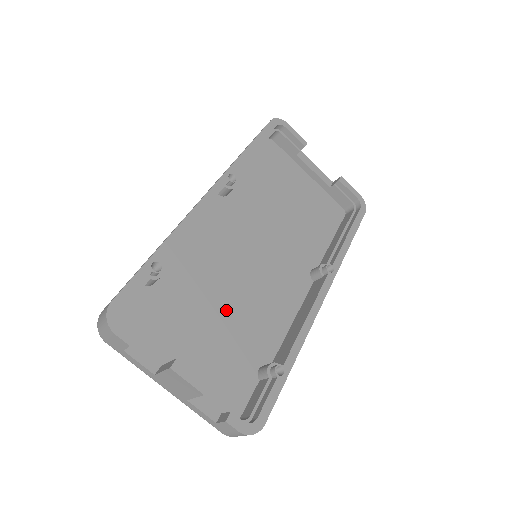
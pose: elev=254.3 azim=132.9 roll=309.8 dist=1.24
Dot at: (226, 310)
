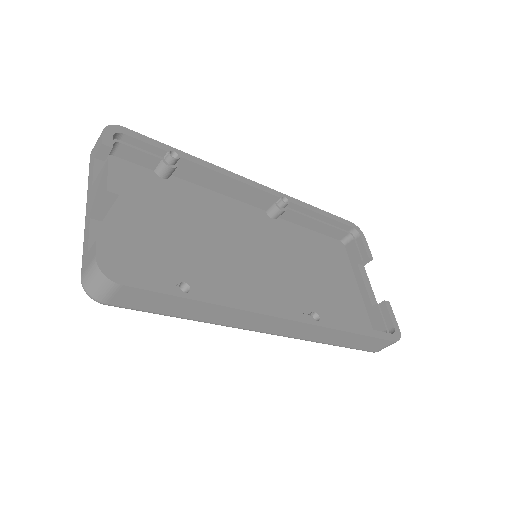
Dot at: (192, 243)
